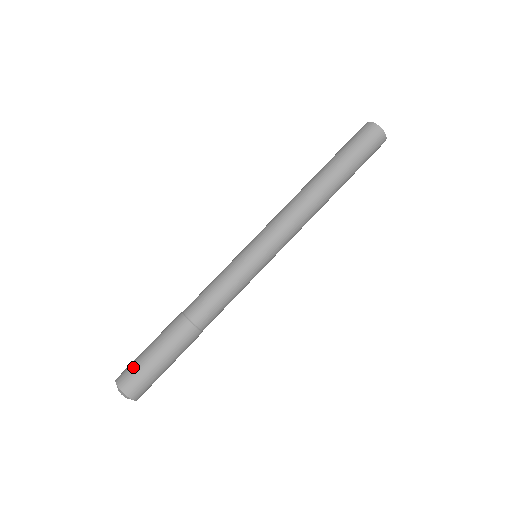
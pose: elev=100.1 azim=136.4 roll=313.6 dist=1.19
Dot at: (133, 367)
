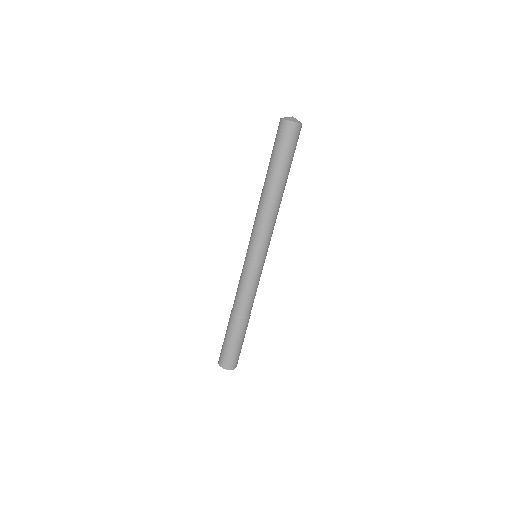
Dot at: (232, 358)
